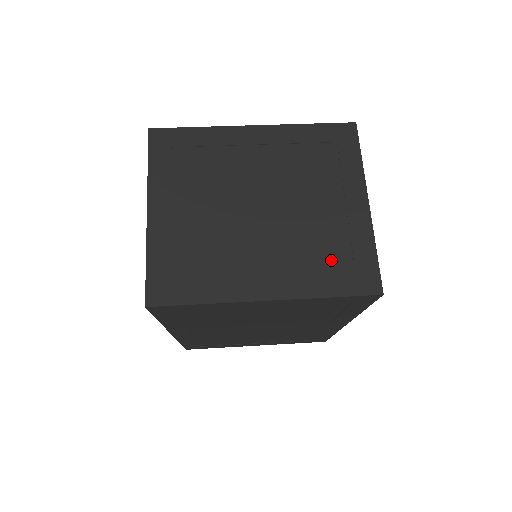
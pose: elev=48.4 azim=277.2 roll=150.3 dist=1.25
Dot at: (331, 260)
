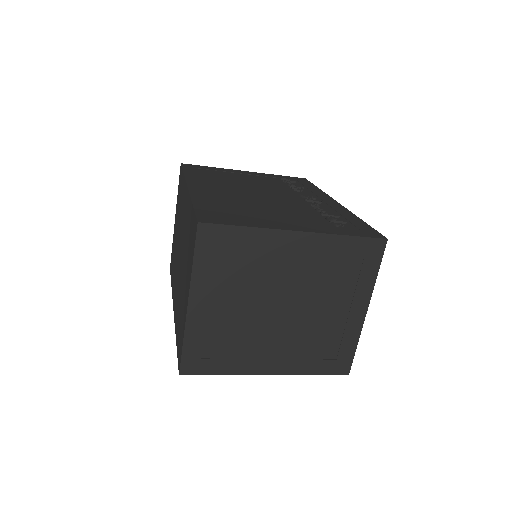
Dot at: (323, 351)
